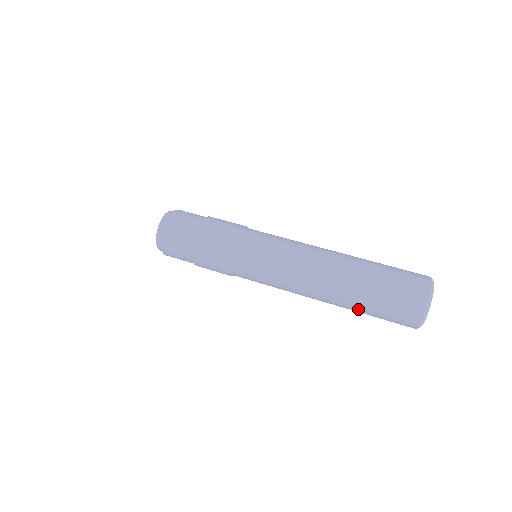
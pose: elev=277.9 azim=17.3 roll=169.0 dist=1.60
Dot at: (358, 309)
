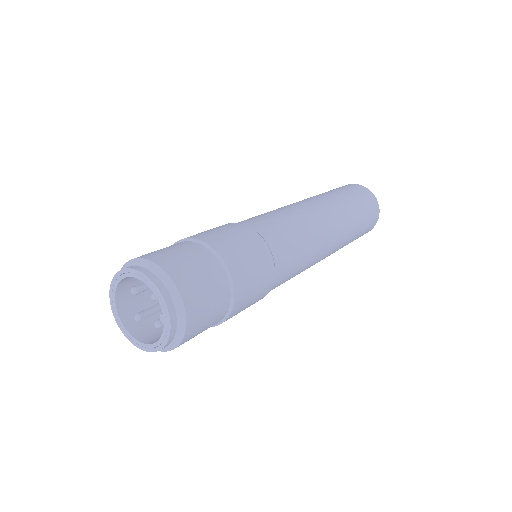
Dot at: occluded
